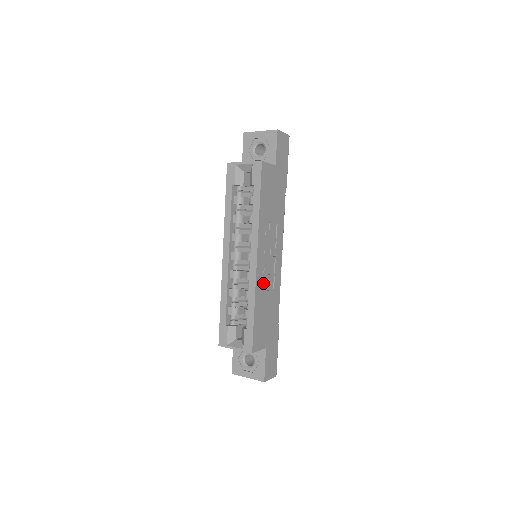
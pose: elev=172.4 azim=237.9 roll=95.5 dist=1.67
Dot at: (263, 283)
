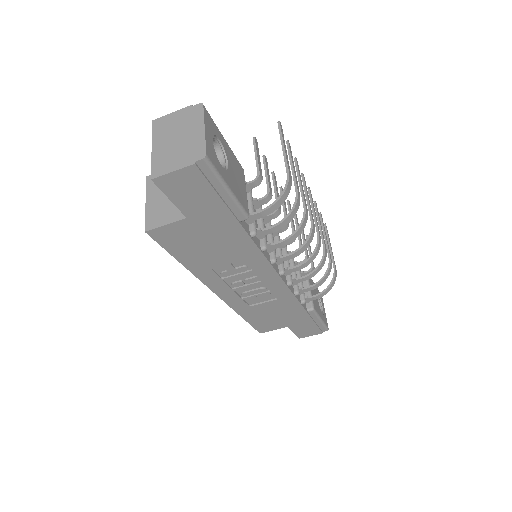
Dot at: (249, 300)
